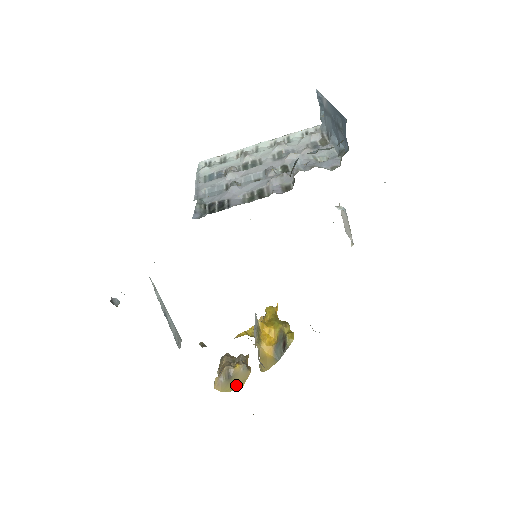
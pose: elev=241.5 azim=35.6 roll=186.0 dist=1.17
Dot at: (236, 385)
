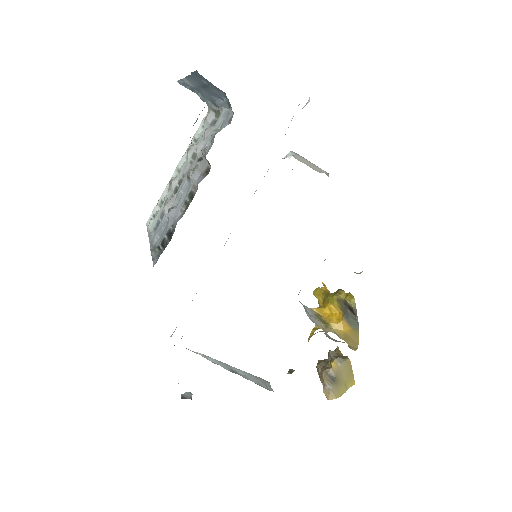
Dot at: (346, 382)
